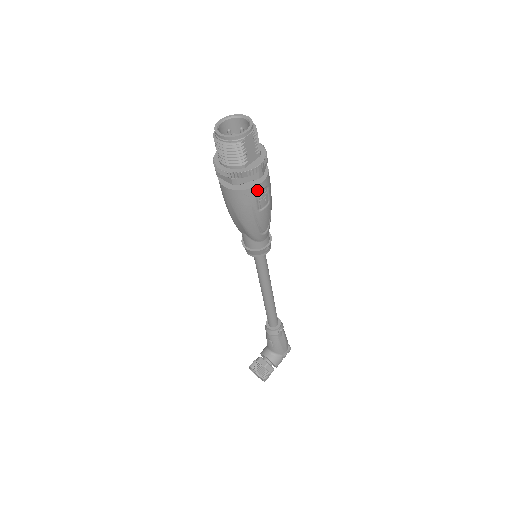
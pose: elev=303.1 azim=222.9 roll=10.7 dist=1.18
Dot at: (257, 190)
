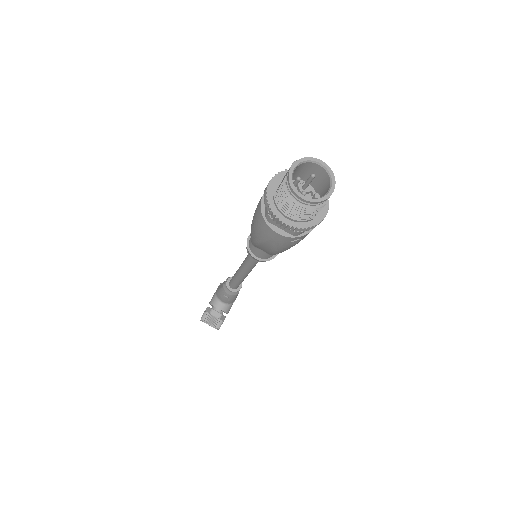
Dot at: (310, 231)
